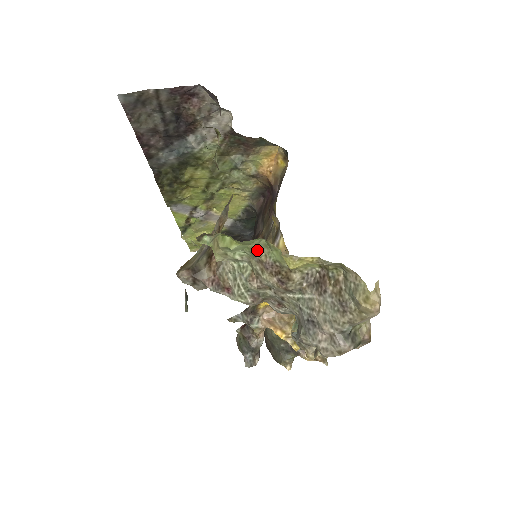
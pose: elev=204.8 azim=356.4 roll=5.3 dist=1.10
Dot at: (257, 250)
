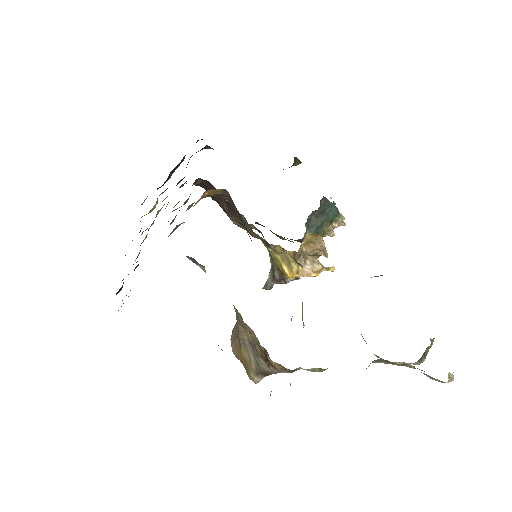
Dot at: occluded
